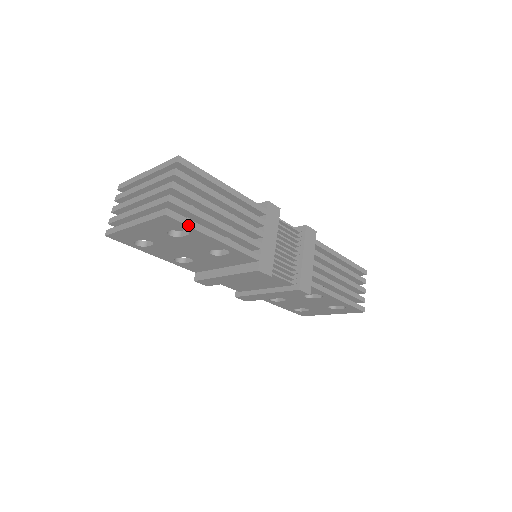
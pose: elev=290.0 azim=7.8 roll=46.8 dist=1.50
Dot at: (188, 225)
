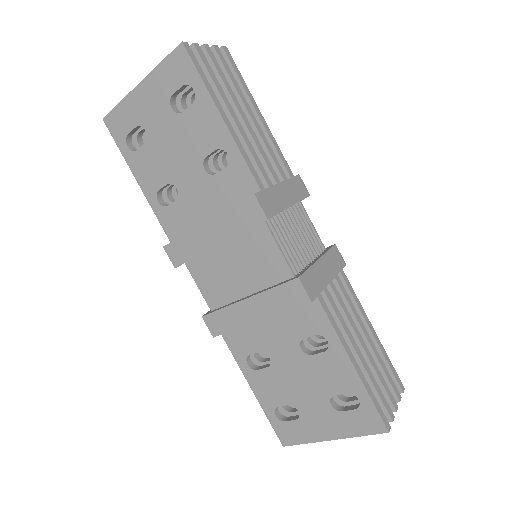
Dot at: (199, 73)
